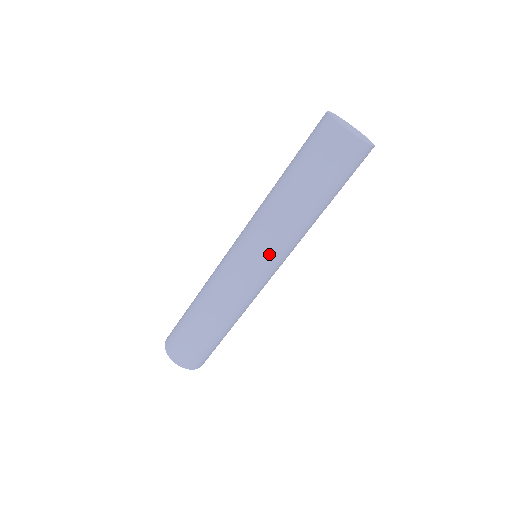
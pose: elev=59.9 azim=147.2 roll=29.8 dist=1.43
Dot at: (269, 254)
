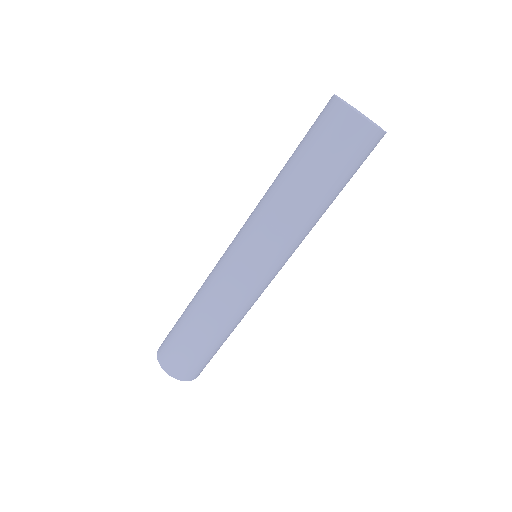
Dot at: (286, 258)
